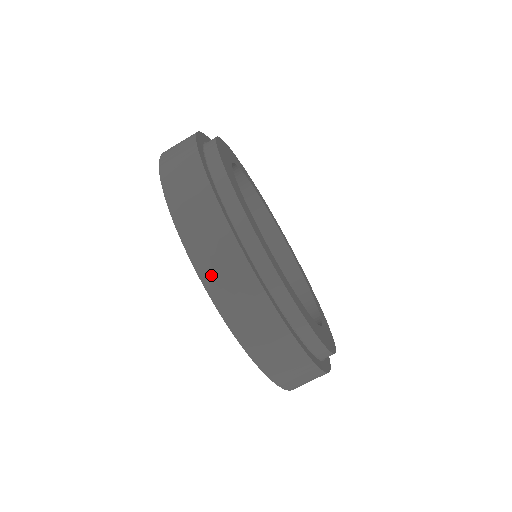
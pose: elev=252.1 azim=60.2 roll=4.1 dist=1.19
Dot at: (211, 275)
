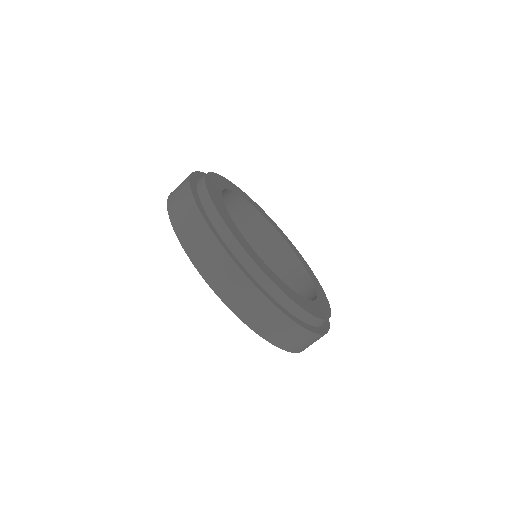
Dot at: (217, 283)
